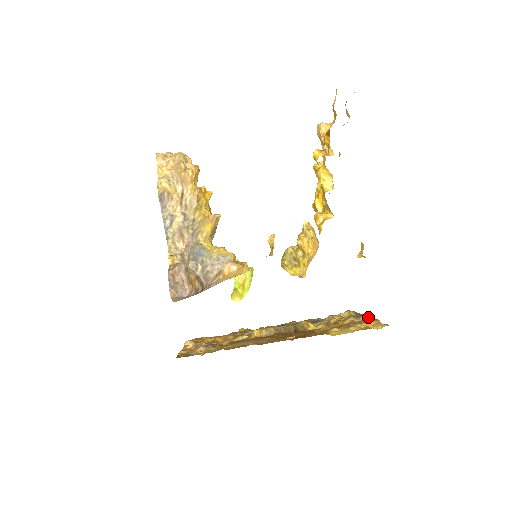
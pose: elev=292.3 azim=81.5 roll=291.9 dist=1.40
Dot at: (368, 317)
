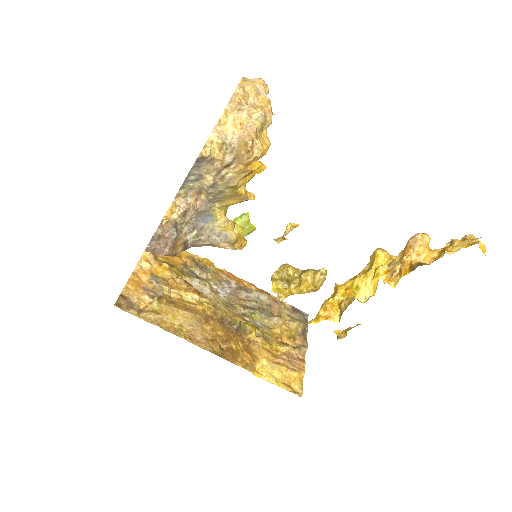
Dot at: (304, 351)
